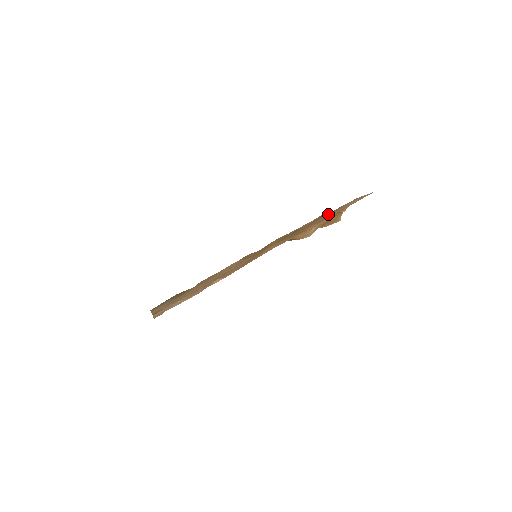
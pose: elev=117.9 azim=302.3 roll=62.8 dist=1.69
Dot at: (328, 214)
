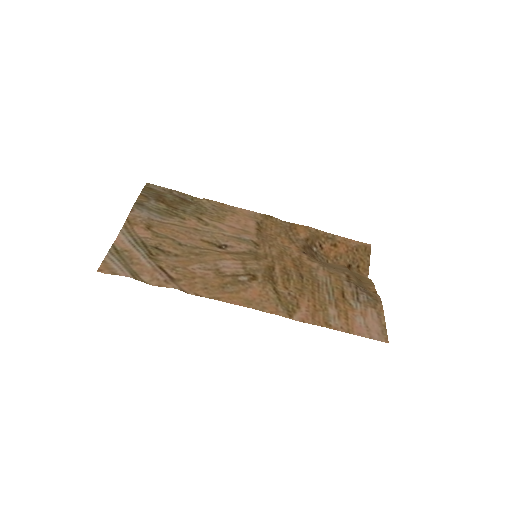
Dot at: (347, 293)
